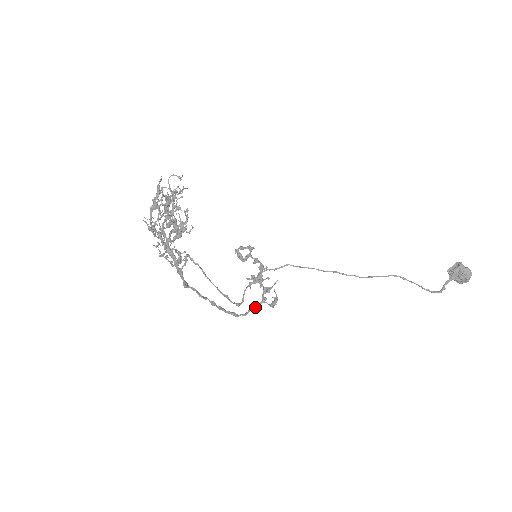
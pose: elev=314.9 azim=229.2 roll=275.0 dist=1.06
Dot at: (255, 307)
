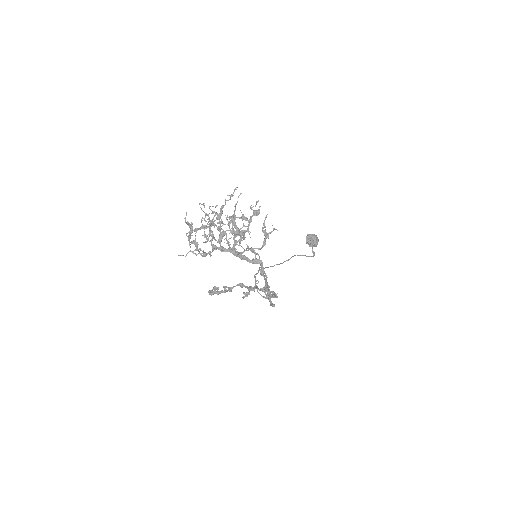
Dot at: occluded
